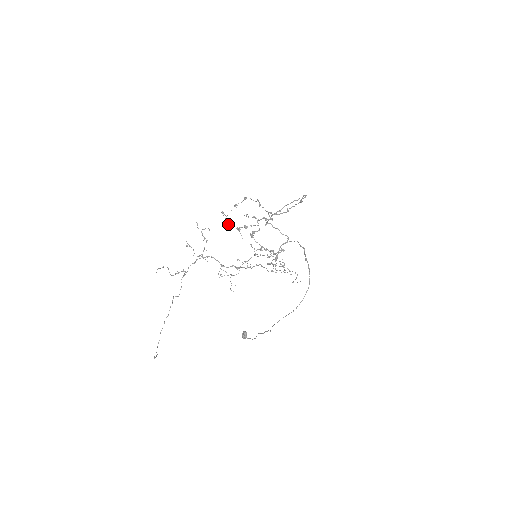
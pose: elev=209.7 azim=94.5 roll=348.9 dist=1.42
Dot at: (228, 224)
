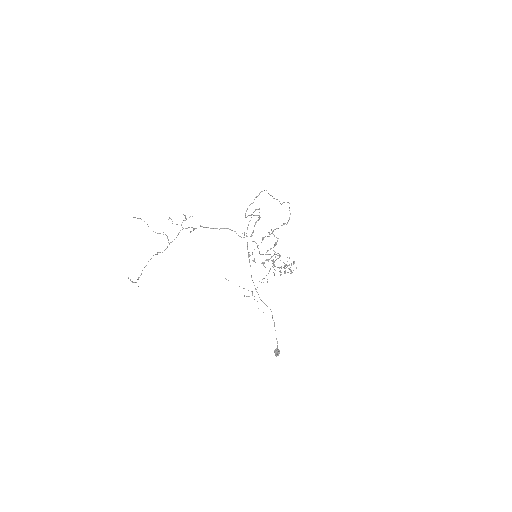
Dot at: (254, 261)
